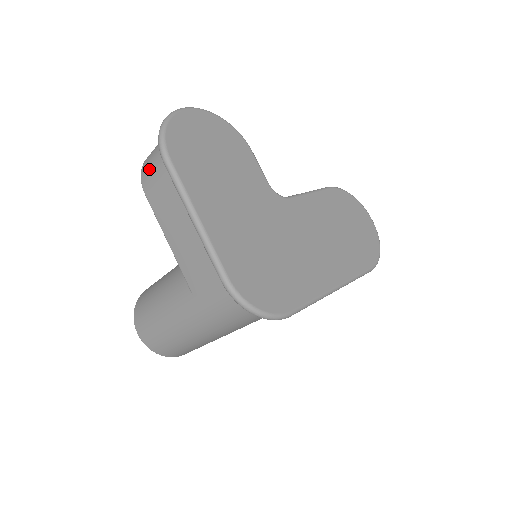
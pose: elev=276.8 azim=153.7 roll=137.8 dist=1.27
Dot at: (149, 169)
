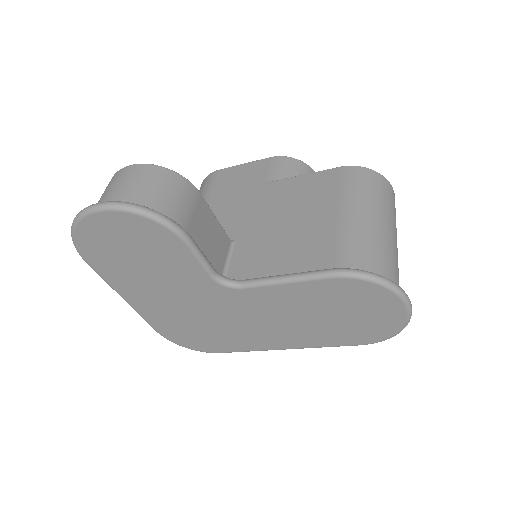
Dot at: occluded
